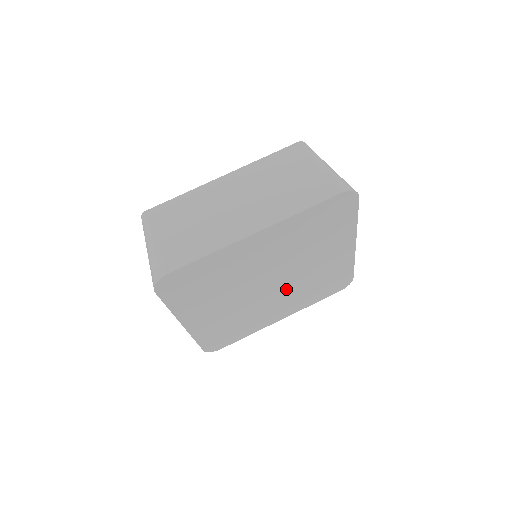
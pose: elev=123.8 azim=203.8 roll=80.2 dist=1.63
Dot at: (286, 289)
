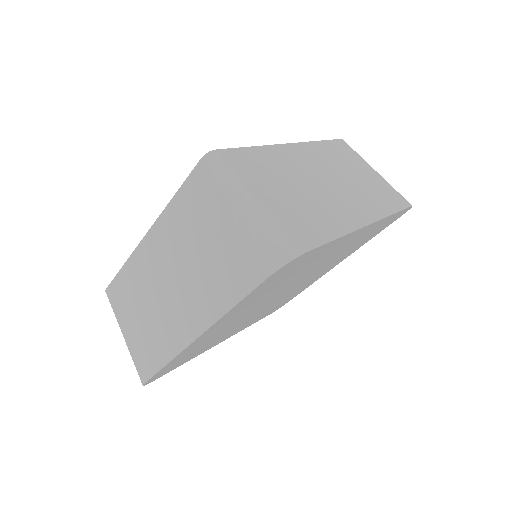
Dot at: (272, 303)
